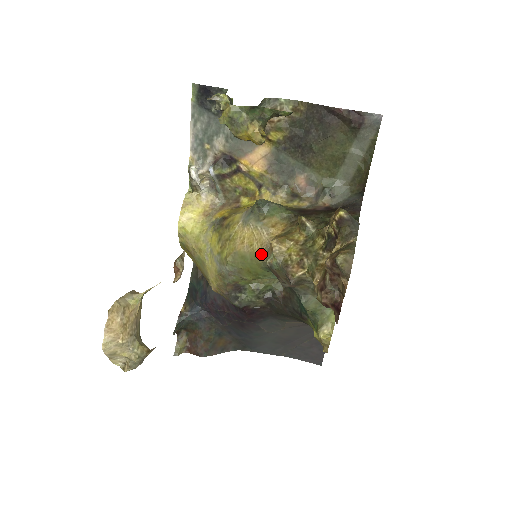
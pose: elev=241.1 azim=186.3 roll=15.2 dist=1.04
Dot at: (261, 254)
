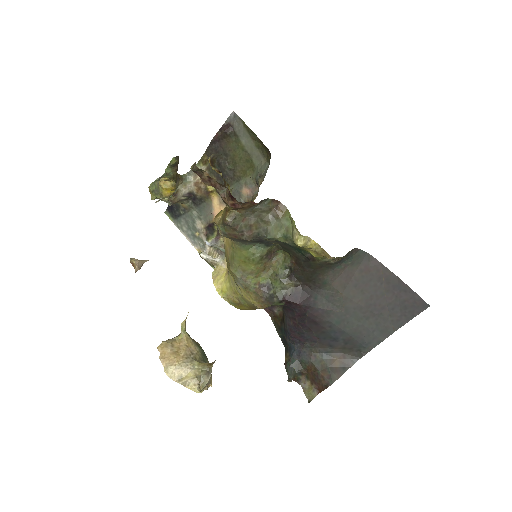
Dot at: (231, 241)
